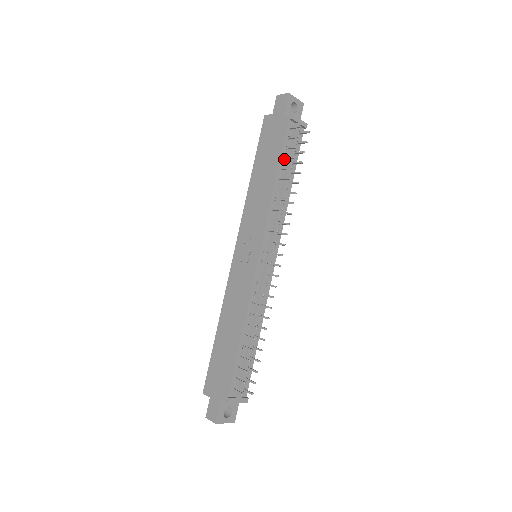
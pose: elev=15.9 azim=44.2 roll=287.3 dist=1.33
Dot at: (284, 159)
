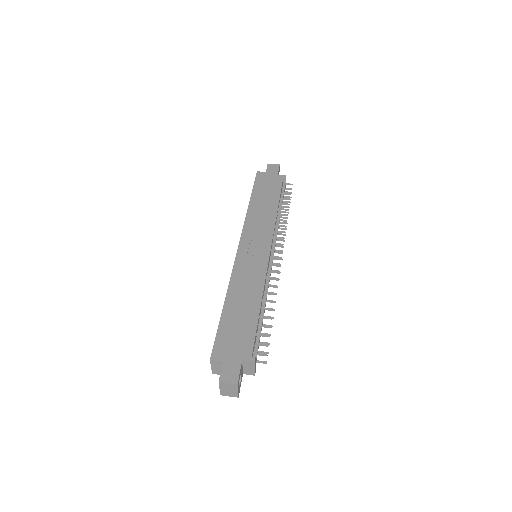
Dot at: (280, 199)
